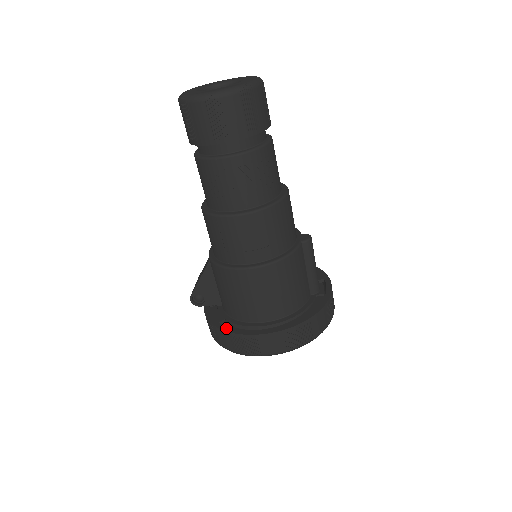
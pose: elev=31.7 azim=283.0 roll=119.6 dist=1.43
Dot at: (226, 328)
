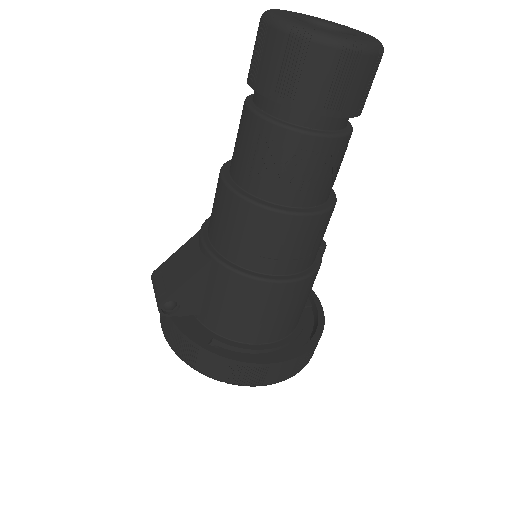
Dot at: (224, 353)
